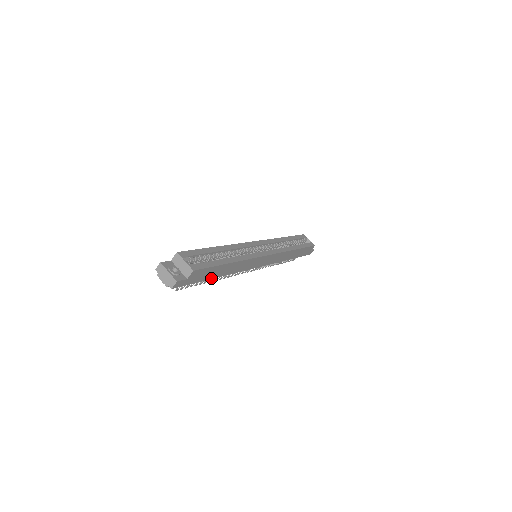
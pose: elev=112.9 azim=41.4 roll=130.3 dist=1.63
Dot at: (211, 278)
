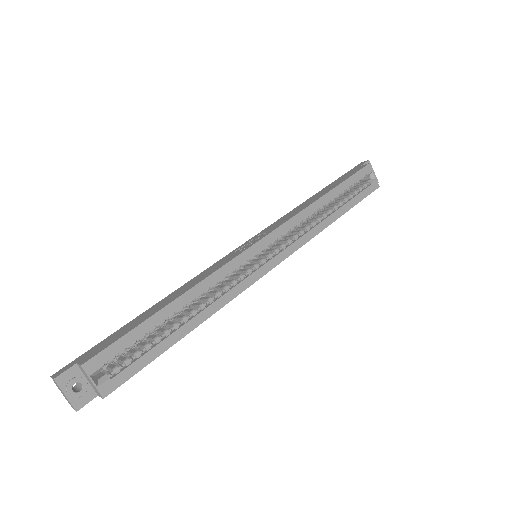
Dot at: occluded
